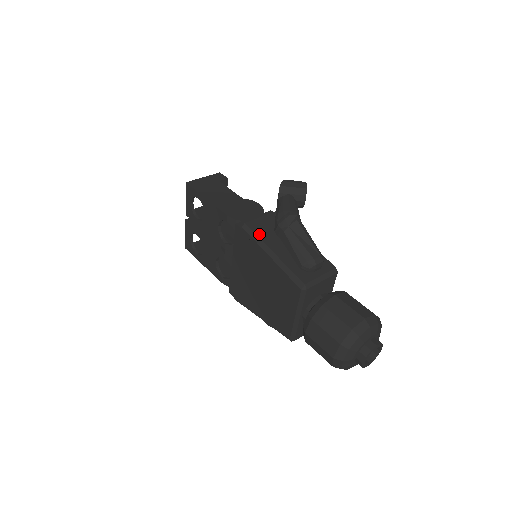
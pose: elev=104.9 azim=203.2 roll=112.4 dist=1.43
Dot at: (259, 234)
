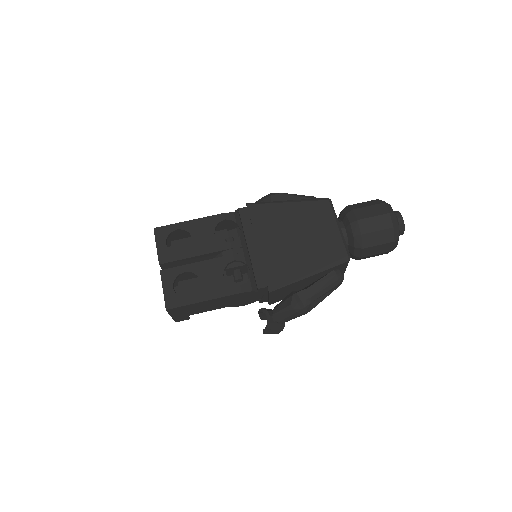
Dot at: occluded
